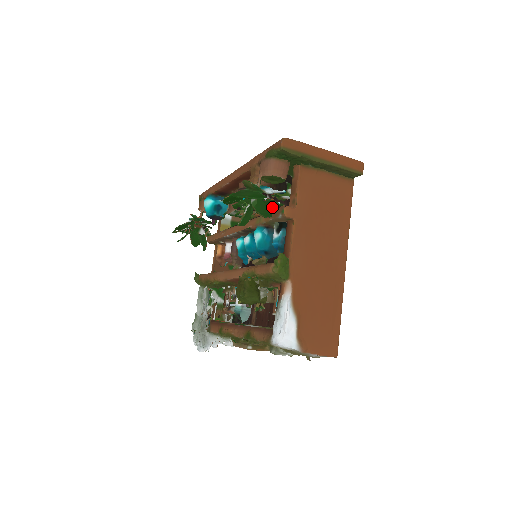
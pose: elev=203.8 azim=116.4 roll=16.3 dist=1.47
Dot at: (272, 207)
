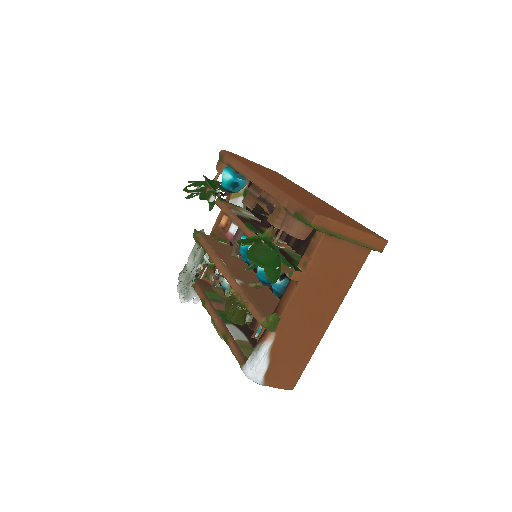
Dot at: occluded
